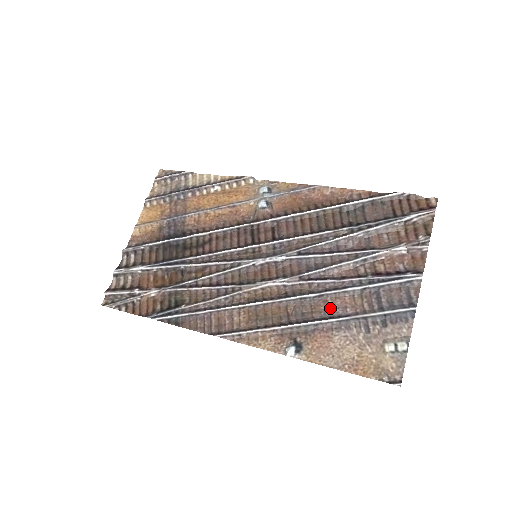
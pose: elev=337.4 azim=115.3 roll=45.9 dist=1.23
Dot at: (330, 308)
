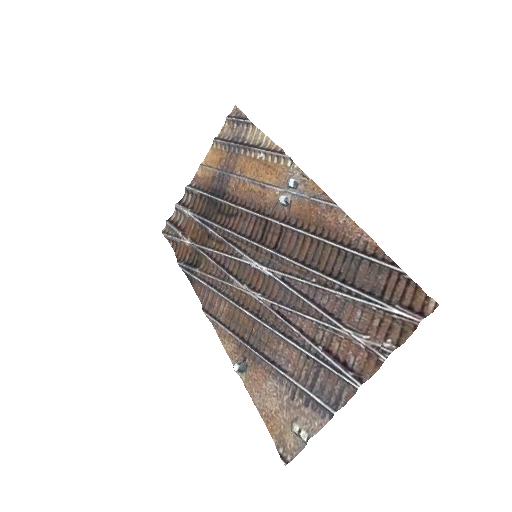
Dot at: (278, 352)
